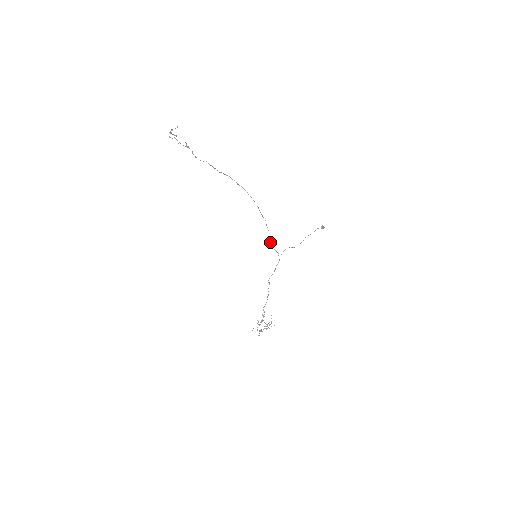
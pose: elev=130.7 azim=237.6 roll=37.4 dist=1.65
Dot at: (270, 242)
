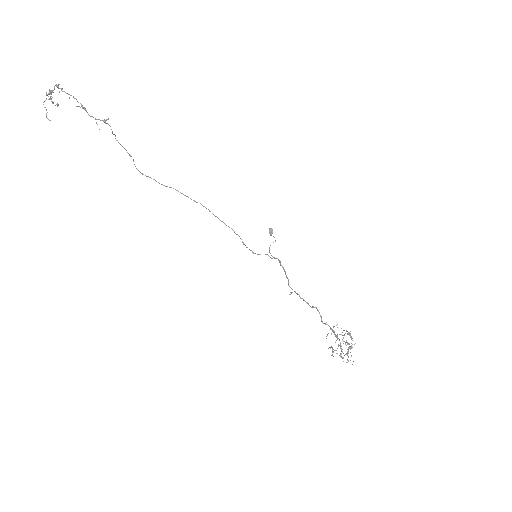
Dot at: (249, 249)
